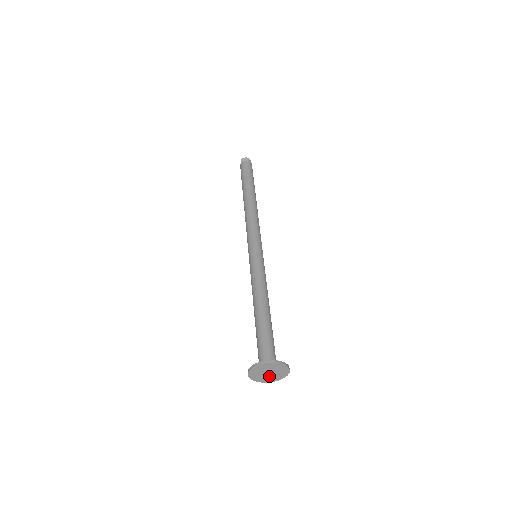
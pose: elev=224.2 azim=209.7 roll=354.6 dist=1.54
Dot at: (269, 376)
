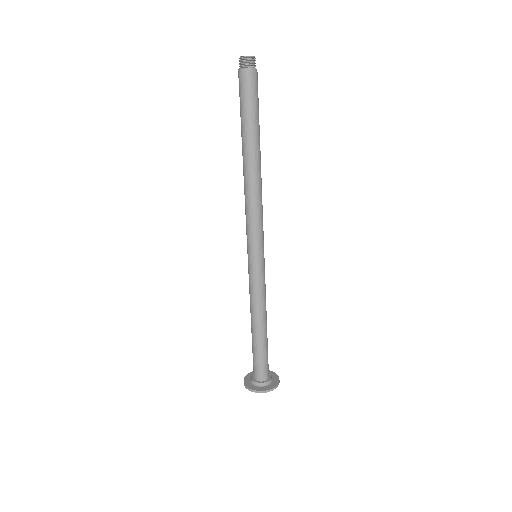
Dot at: occluded
